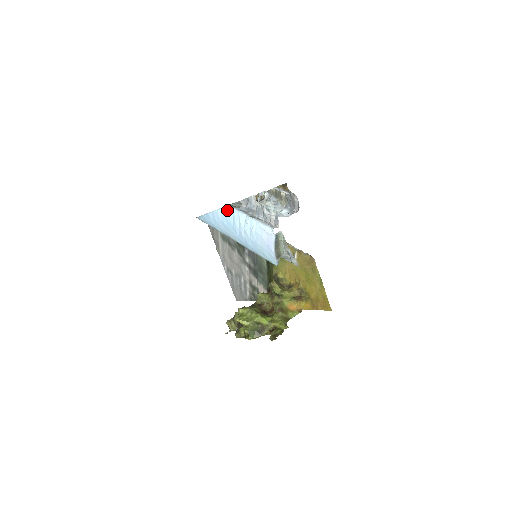
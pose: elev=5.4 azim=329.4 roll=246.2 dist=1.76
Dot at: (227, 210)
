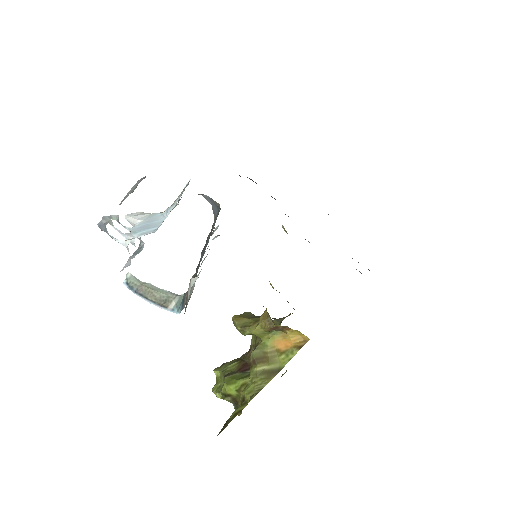
Dot at: occluded
